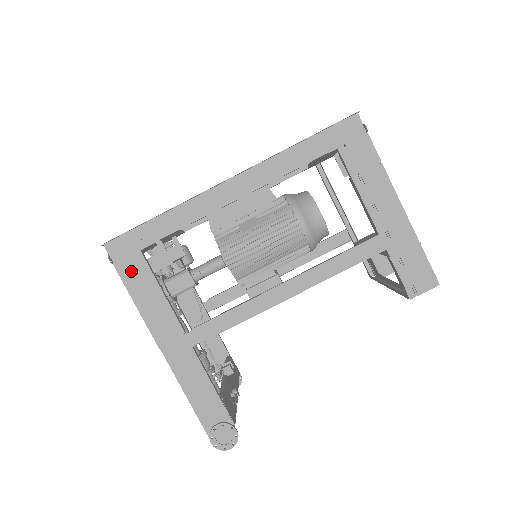
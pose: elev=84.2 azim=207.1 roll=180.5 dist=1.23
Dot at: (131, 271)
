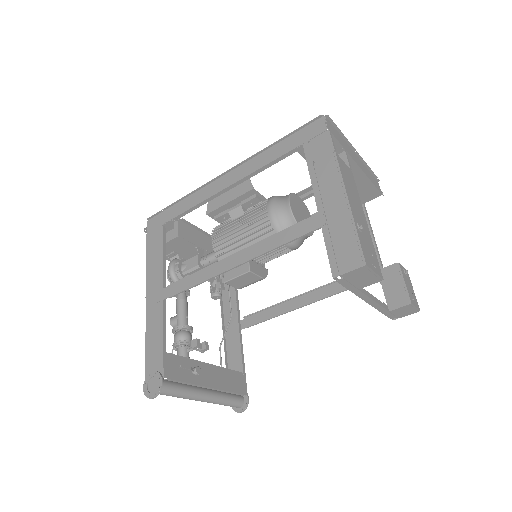
Dot at: (153, 239)
